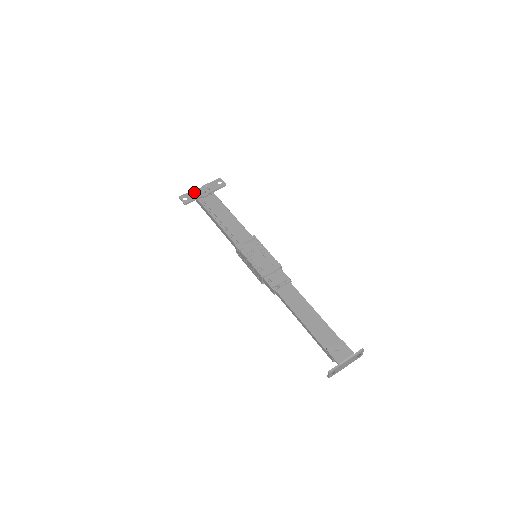
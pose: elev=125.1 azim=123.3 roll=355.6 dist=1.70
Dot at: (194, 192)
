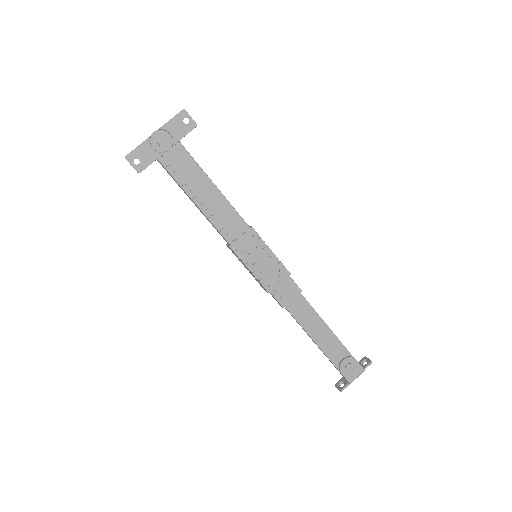
Dot at: (148, 145)
